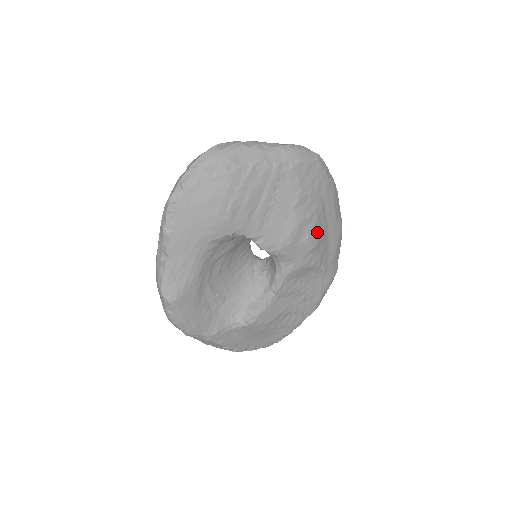
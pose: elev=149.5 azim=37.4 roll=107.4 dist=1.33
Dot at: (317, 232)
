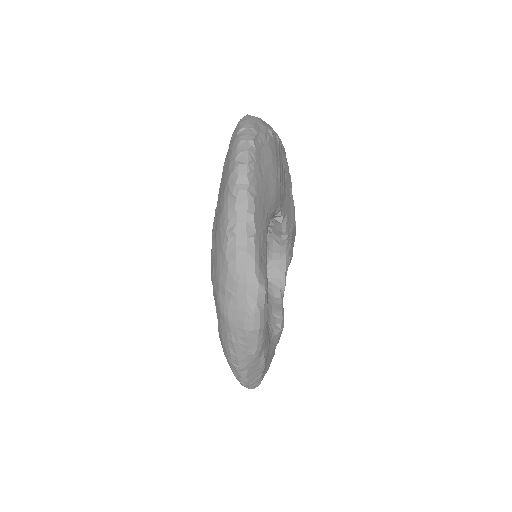
Dot at: occluded
